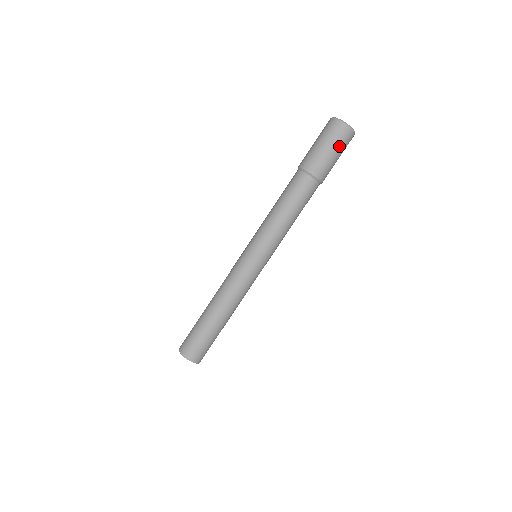
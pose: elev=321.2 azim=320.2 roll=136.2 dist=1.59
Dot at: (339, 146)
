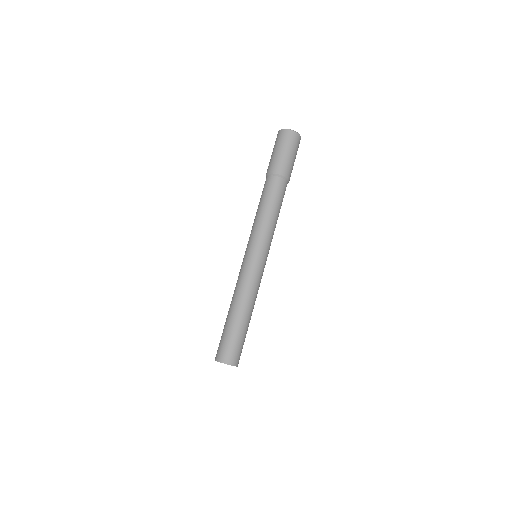
Dot at: (296, 151)
